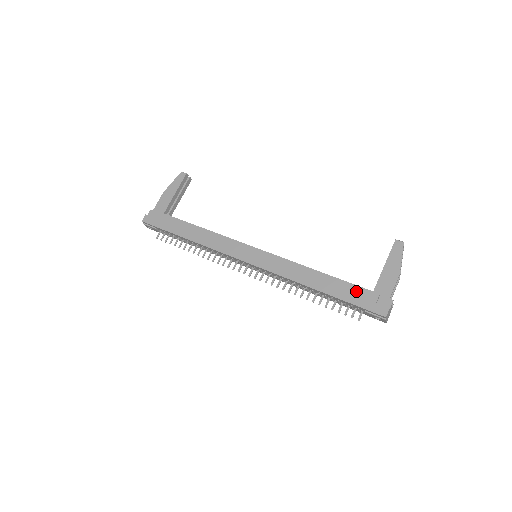
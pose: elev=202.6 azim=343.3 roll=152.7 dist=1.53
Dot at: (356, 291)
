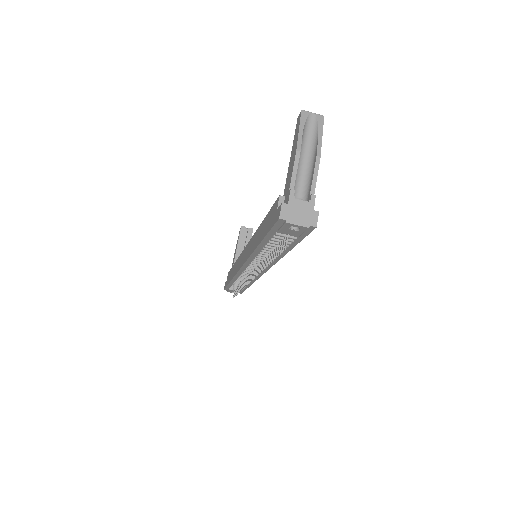
Dot at: (270, 215)
